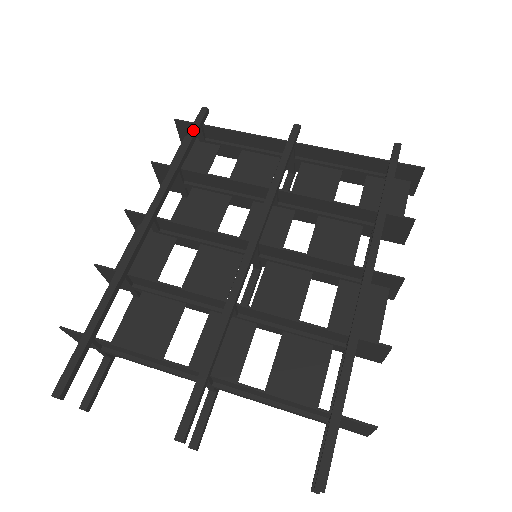
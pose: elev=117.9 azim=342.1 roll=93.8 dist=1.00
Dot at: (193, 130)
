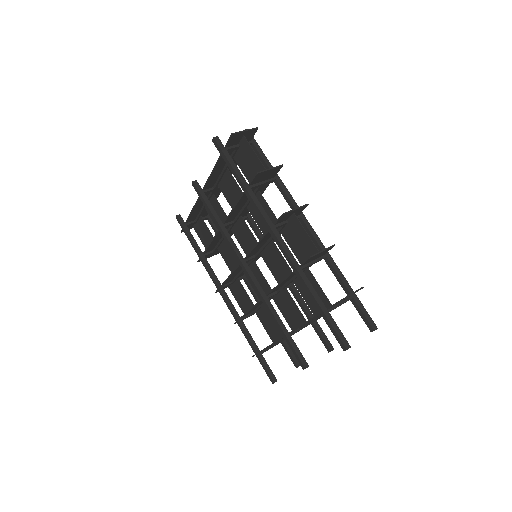
Dot at: (186, 233)
